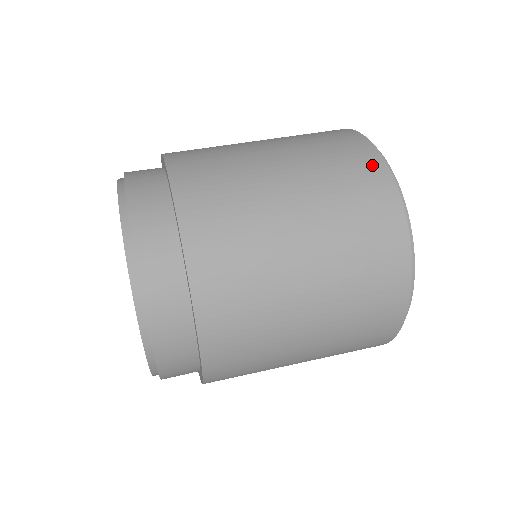
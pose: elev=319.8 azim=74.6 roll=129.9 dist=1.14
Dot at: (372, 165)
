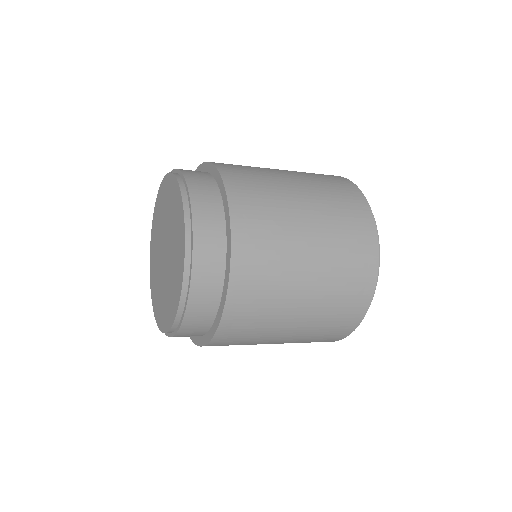
Dot at: (349, 186)
